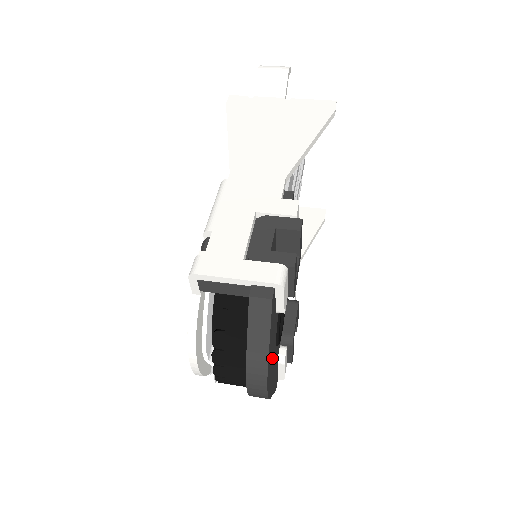
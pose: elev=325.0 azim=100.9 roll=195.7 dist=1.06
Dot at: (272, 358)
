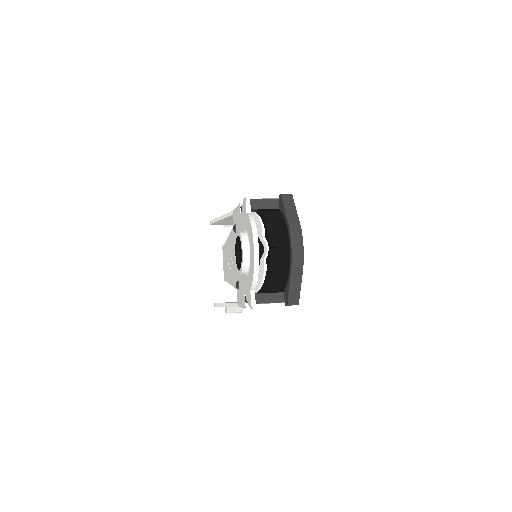
Dot at: occluded
